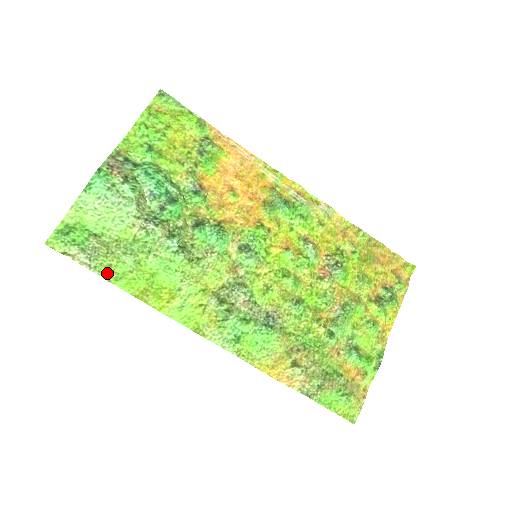
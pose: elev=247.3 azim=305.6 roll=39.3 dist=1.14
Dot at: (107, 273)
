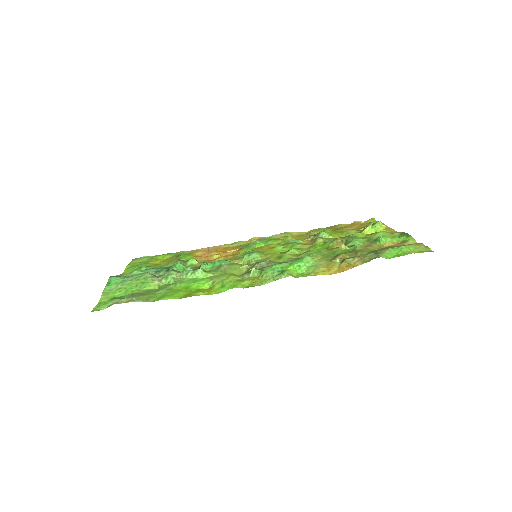
Dot at: (150, 300)
